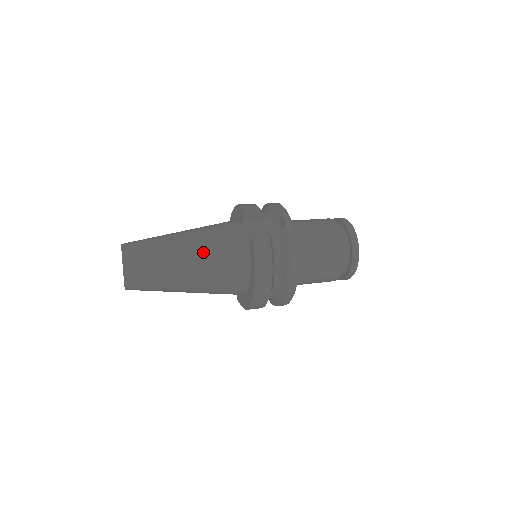
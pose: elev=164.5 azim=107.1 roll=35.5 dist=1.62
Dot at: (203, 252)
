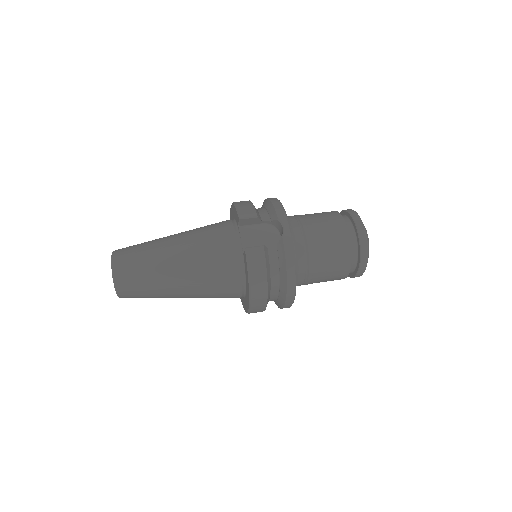
Dot at: (195, 264)
